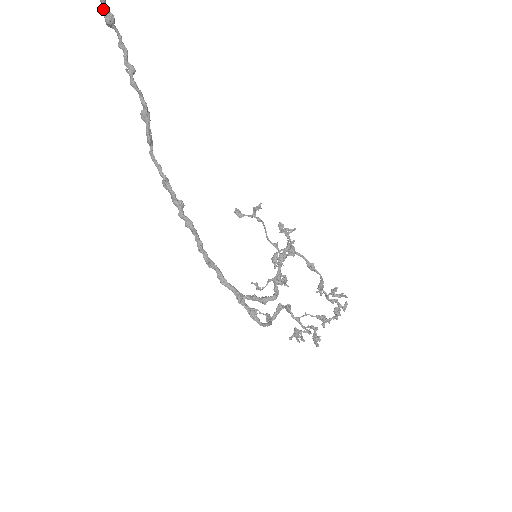
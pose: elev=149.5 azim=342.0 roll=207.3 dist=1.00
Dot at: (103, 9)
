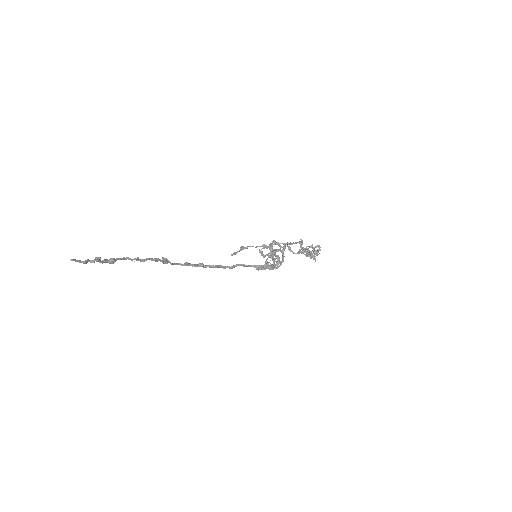
Dot at: (107, 262)
